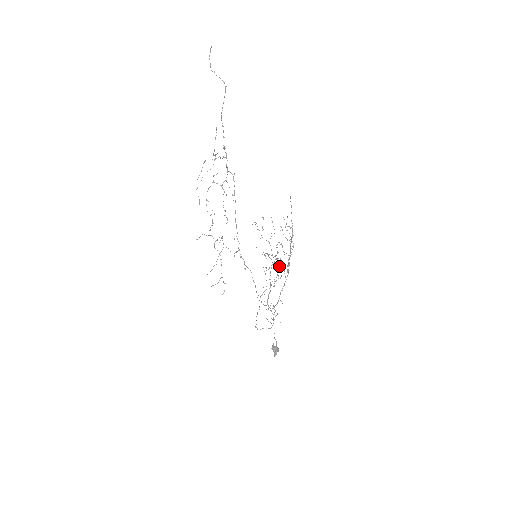
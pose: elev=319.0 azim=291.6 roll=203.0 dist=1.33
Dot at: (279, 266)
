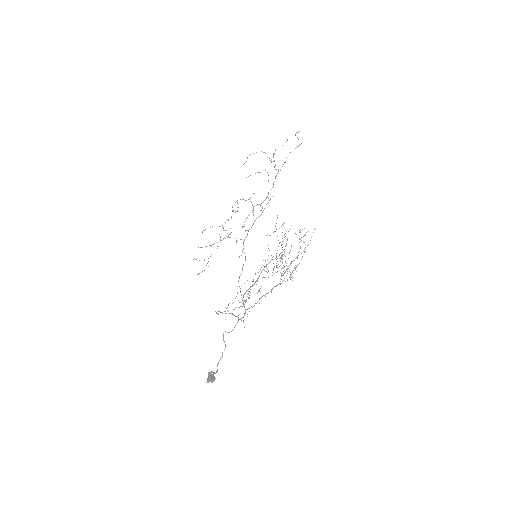
Dot at: occluded
